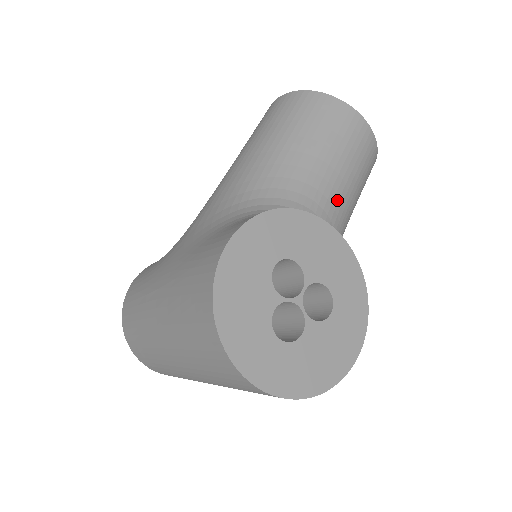
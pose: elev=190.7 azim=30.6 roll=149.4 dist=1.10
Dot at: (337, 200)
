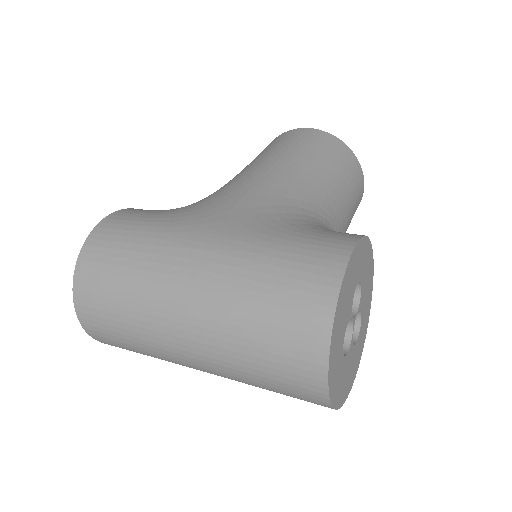
Dot at: occluded
